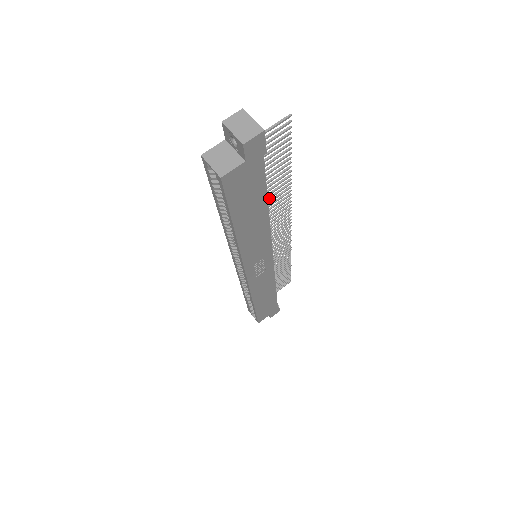
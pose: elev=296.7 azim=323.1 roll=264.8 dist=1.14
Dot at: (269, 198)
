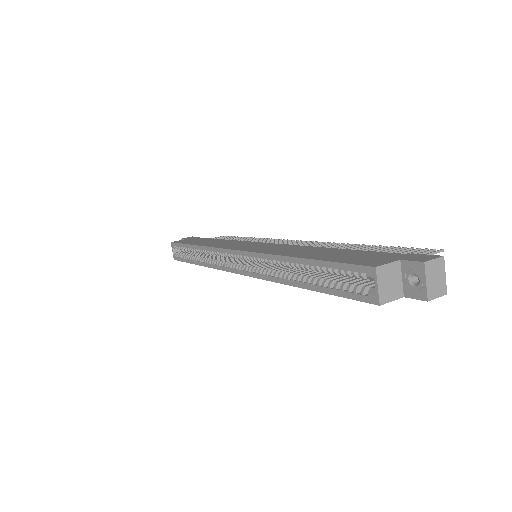
Dot at: occluded
